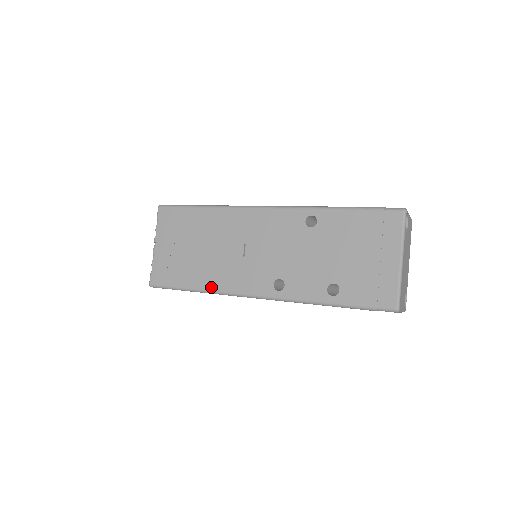
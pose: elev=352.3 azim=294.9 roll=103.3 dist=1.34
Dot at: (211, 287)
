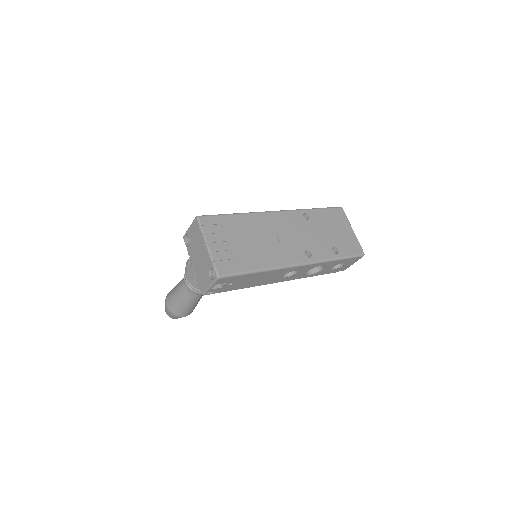
Dot at: (269, 265)
